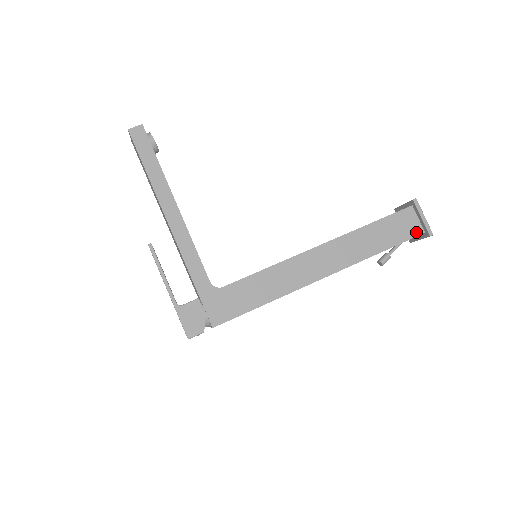
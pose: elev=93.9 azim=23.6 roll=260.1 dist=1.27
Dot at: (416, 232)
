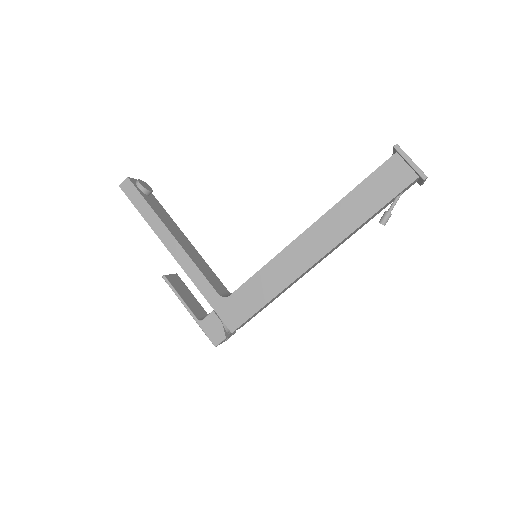
Dot at: (408, 180)
